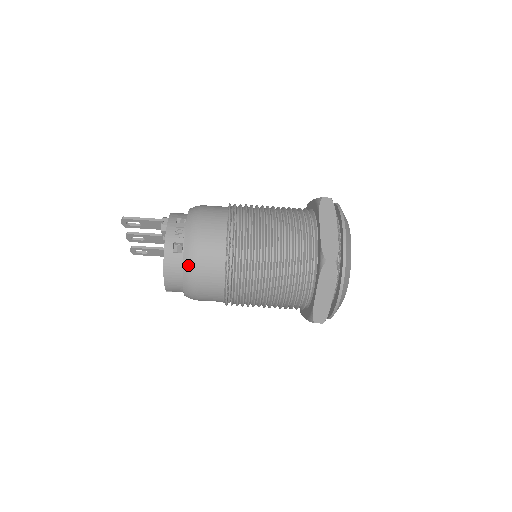
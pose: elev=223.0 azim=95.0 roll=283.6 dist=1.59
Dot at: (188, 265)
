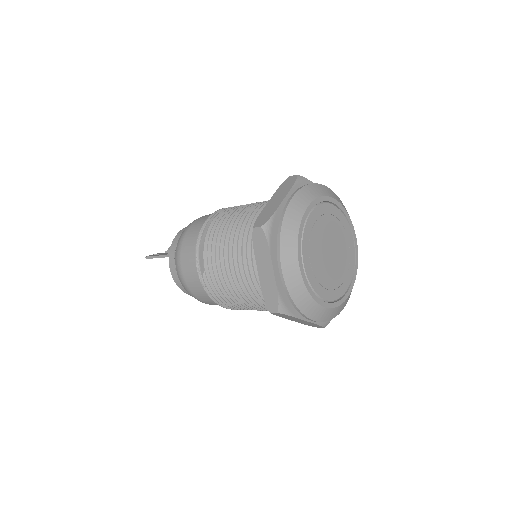
Dot at: occluded
